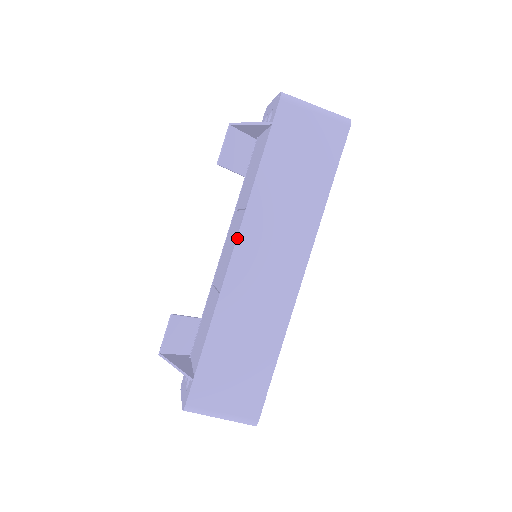
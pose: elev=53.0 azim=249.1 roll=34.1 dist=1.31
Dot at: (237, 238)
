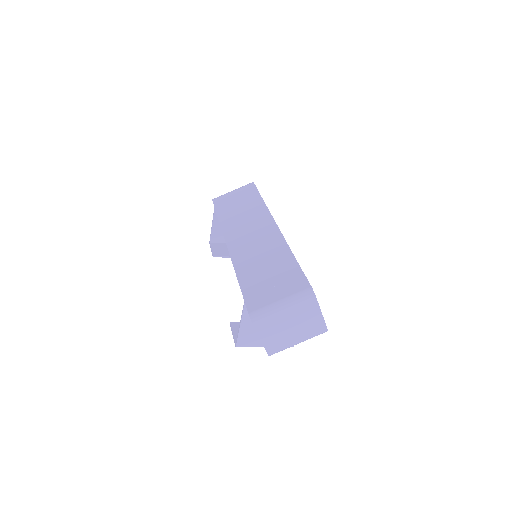
Dot at: (225, 240)
